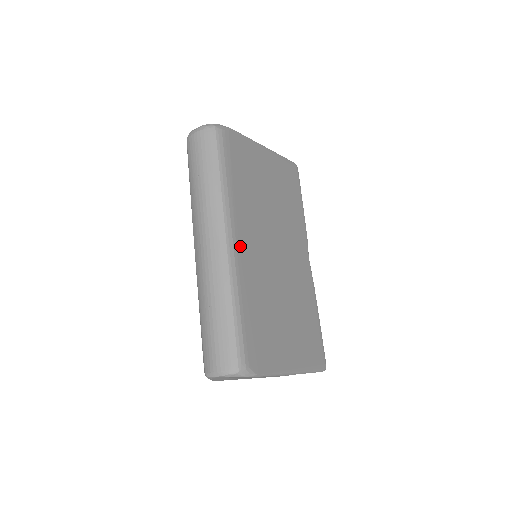
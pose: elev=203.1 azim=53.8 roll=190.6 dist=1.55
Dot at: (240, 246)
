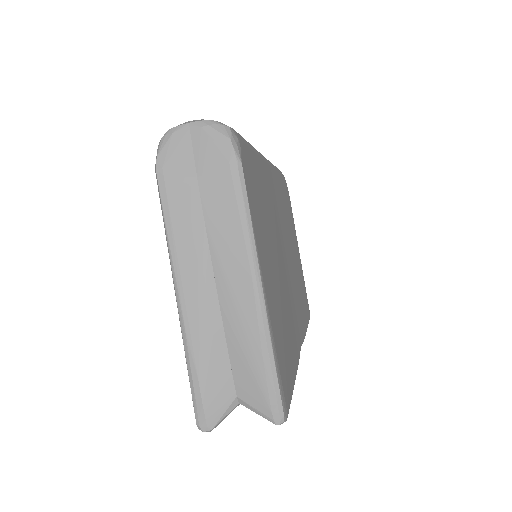
Dot at: (271, 177)
